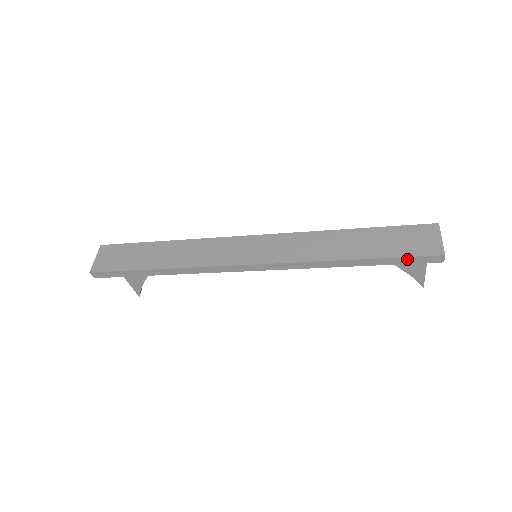
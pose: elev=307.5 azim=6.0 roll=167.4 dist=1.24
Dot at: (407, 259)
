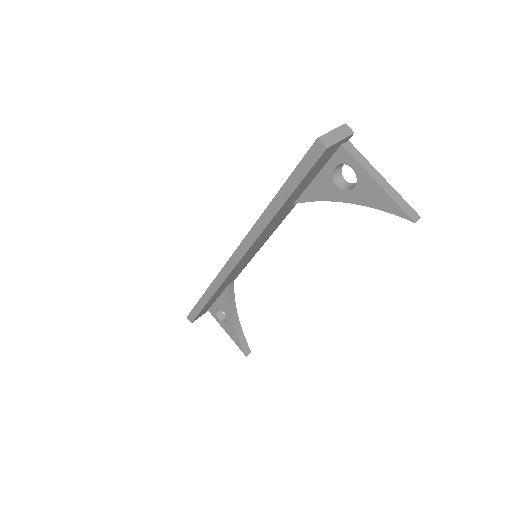
Dot at: (300, 169)
